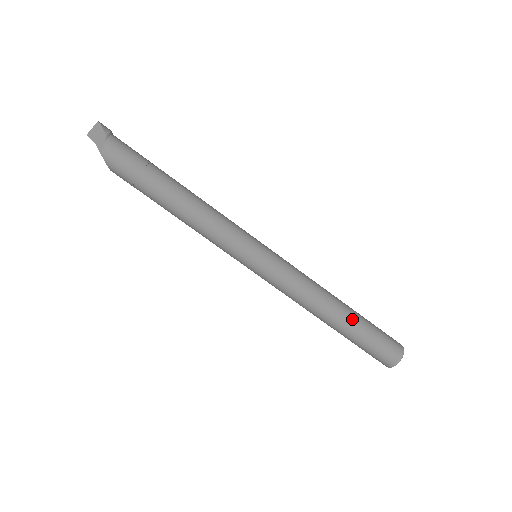
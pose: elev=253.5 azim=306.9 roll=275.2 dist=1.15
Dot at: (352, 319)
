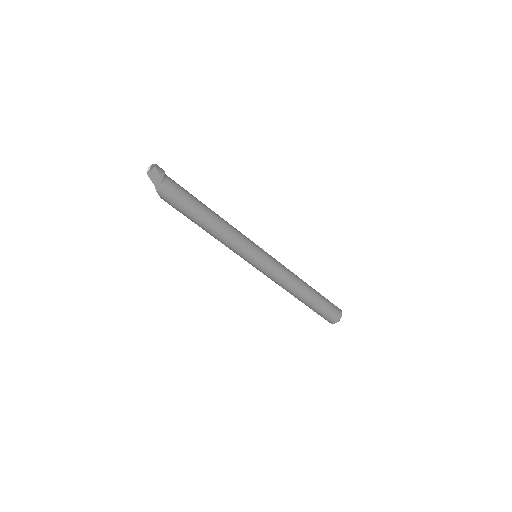
Dot at: (312, 299)
